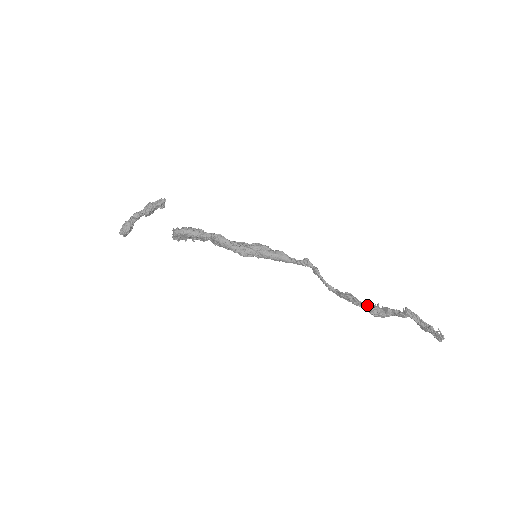
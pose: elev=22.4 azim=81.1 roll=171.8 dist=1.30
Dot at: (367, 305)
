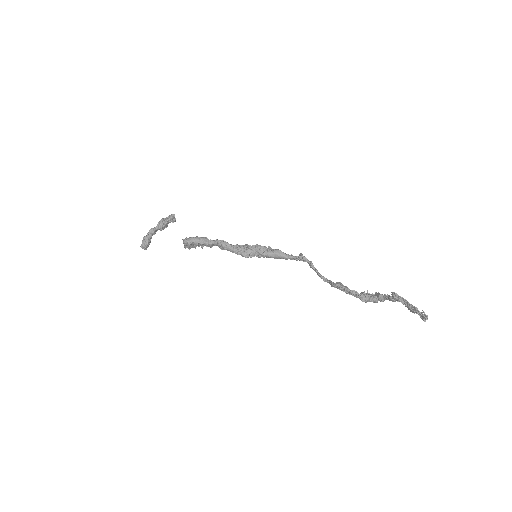
Dot at: (355, 292)
